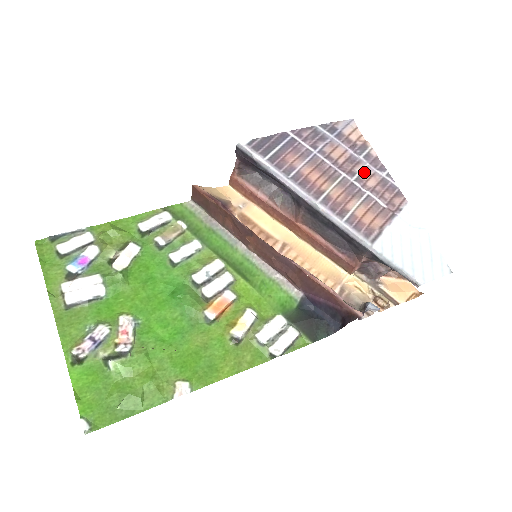
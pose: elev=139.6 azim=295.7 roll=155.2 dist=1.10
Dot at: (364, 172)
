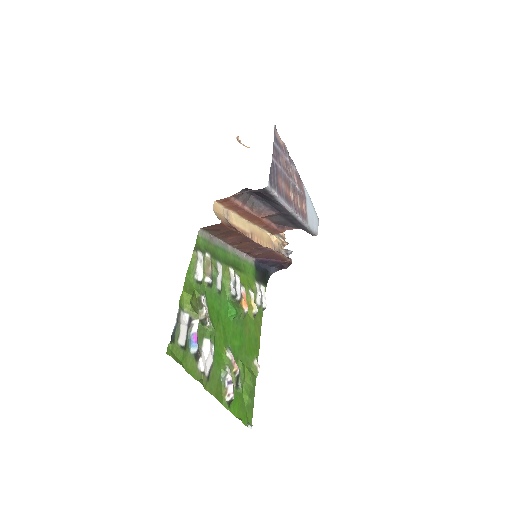
Dot at: (292, 171)
